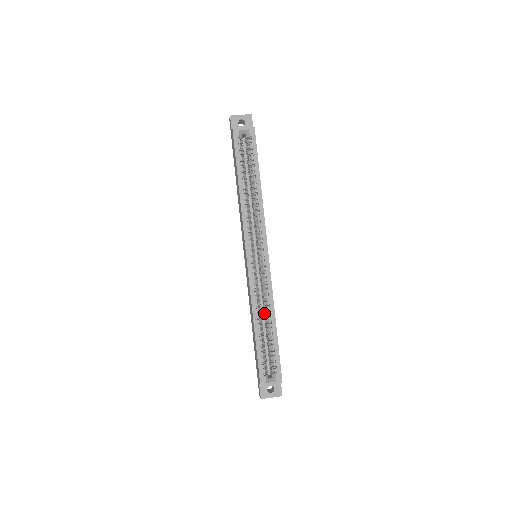
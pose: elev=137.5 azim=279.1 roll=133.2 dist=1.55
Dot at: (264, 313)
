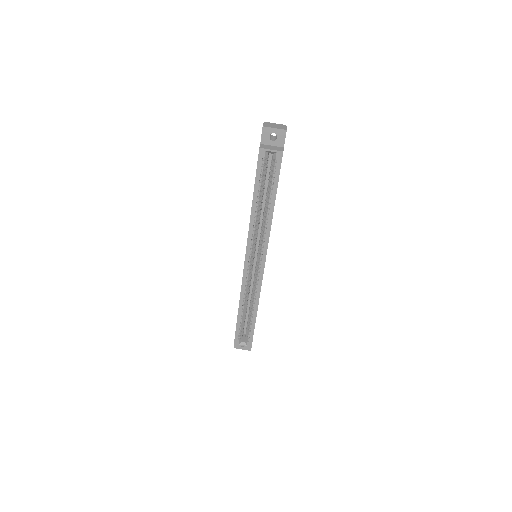
Dot at: occluded
